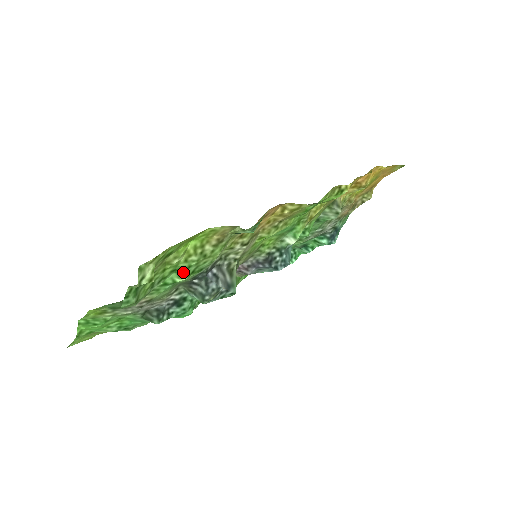
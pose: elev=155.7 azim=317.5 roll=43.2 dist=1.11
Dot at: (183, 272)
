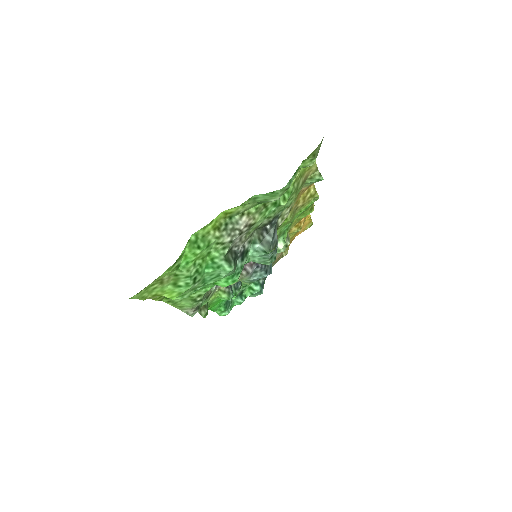
Dot at: (287, 196)
